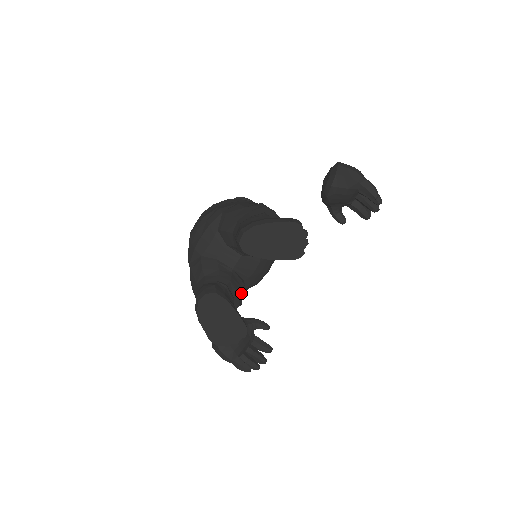
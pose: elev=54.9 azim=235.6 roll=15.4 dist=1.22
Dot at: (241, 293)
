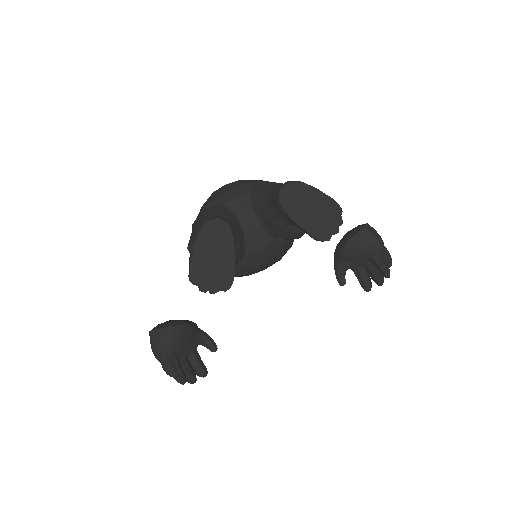
Dot at: (239, 258)
